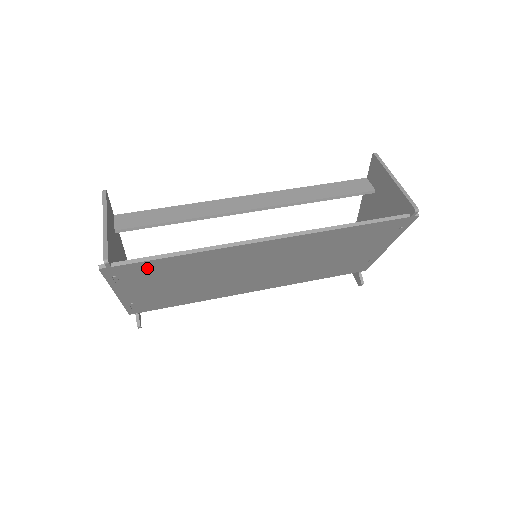
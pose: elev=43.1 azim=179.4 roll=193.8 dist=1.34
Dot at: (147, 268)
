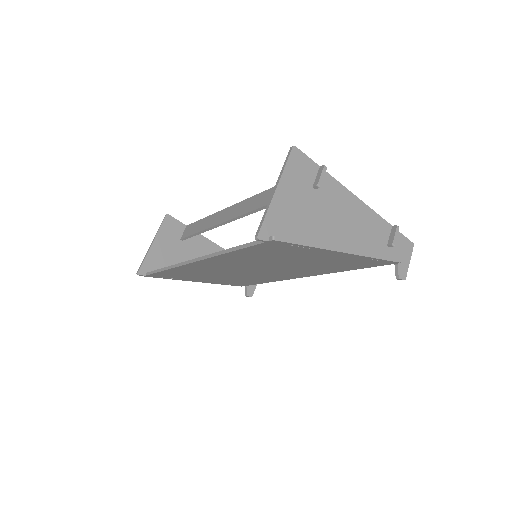
Dot at: (167, 275)
